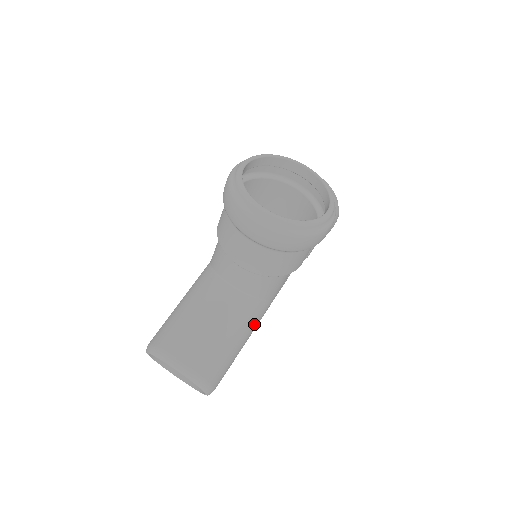
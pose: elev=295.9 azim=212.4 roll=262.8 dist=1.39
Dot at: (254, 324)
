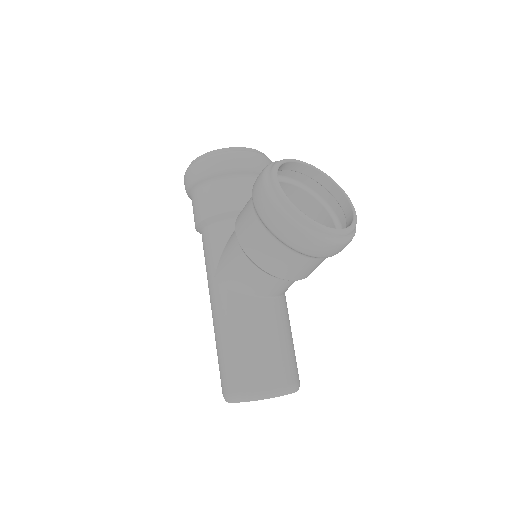
Dot at: occluded
